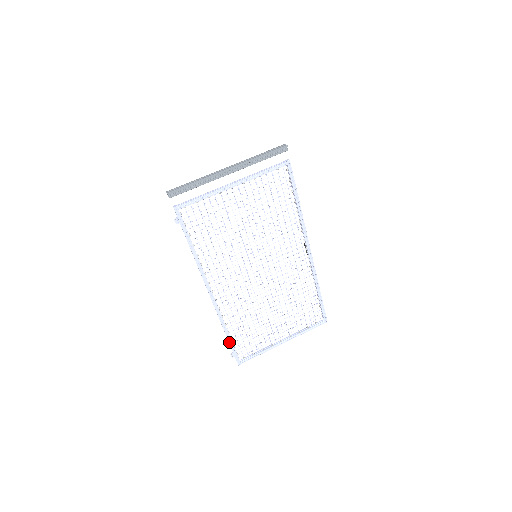
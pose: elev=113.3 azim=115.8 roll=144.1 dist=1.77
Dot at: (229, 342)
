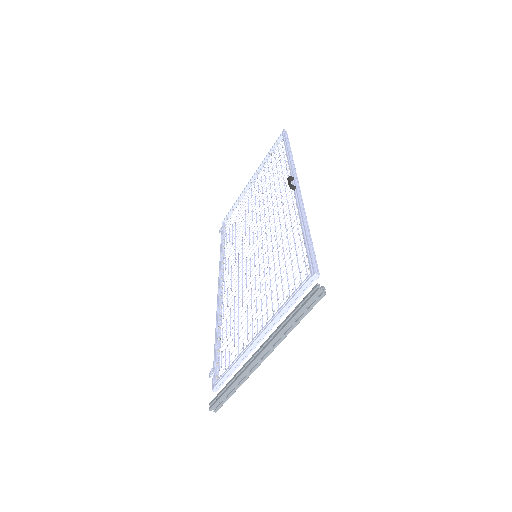
Dot at: occluded
